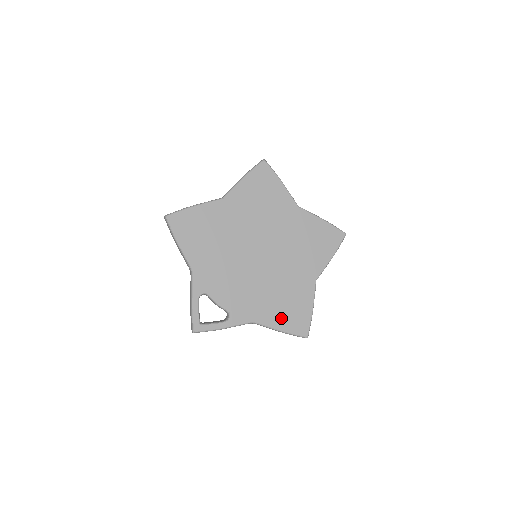
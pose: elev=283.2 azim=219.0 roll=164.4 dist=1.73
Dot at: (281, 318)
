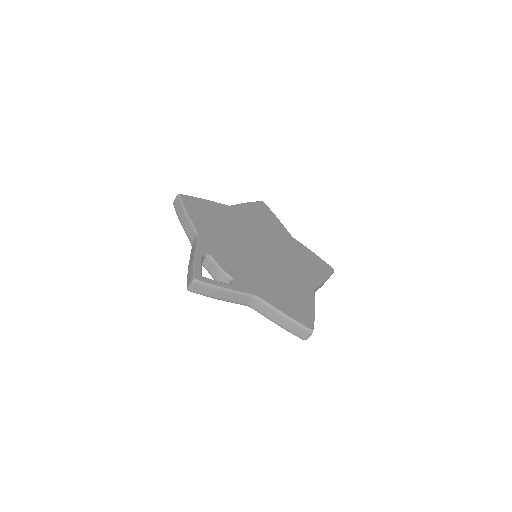
Dot at: (285, 304)
